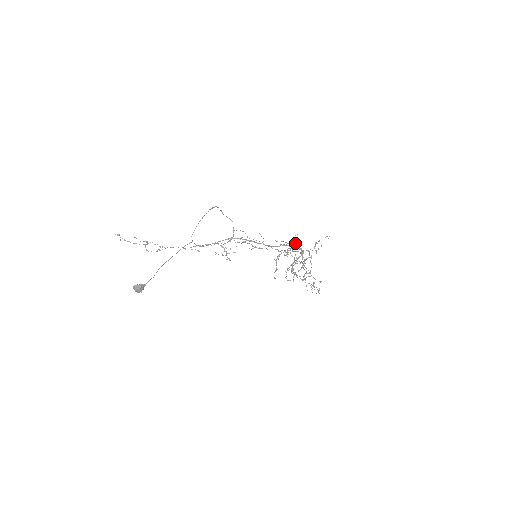
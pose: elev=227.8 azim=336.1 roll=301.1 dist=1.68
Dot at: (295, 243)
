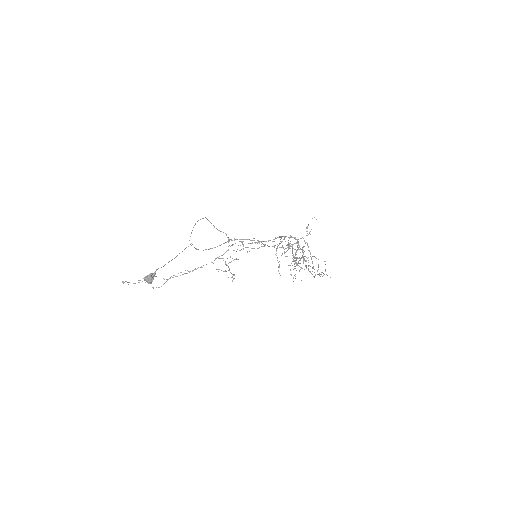
Dot at: (290, 246)
